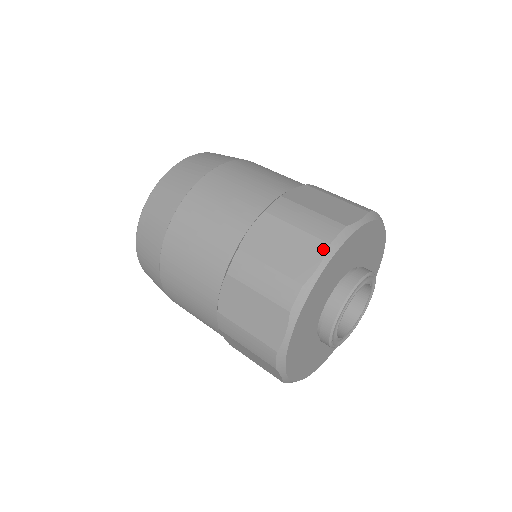
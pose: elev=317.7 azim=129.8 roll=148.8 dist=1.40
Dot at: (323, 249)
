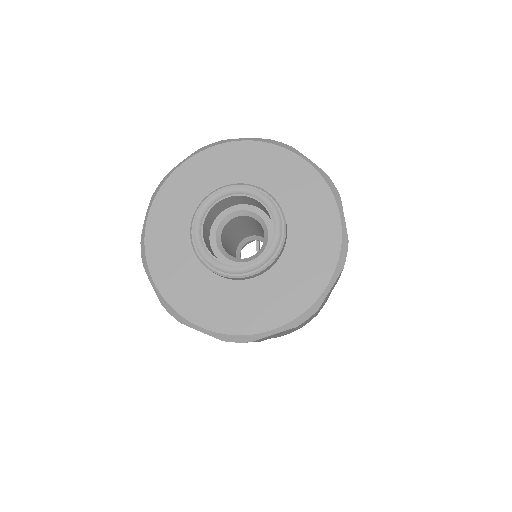
Dot at: occluded
